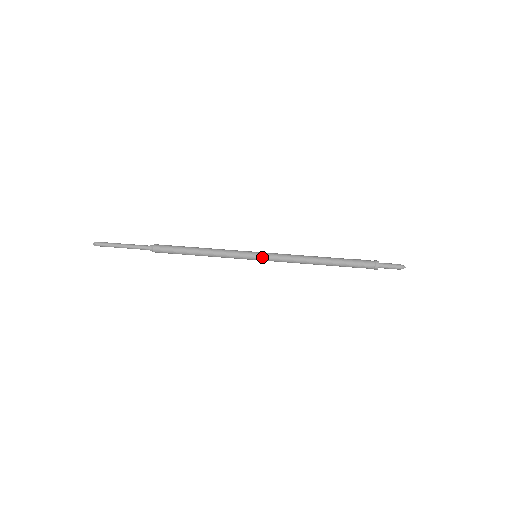
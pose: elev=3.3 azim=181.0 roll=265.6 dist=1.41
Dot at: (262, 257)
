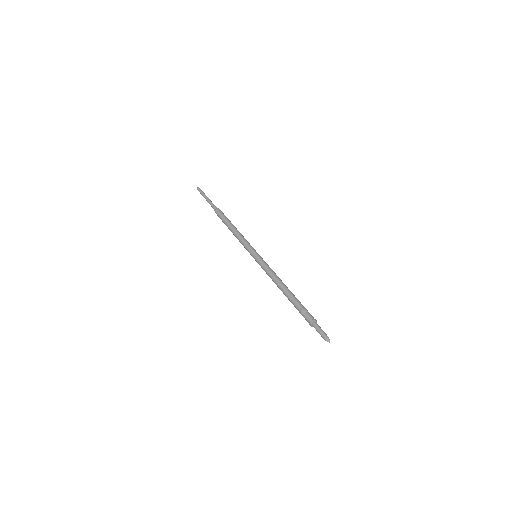
Dot at: (256, 261)
